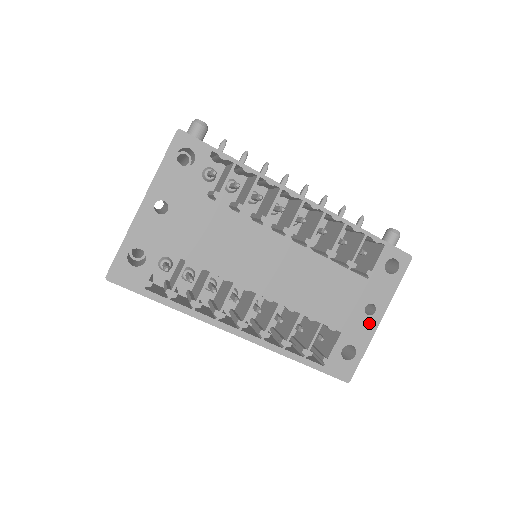
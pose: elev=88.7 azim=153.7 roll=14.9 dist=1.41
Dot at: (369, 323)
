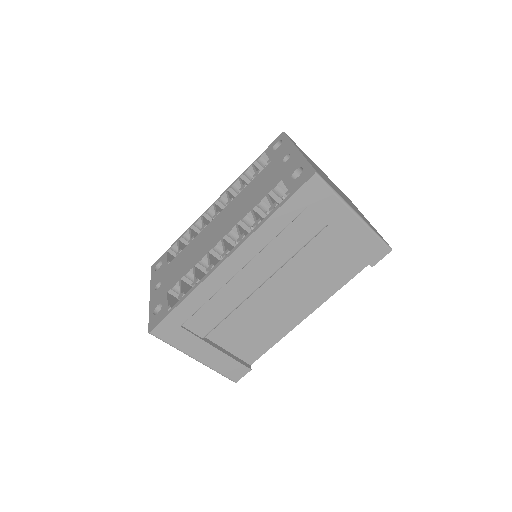
Dot at: (293, 158)
